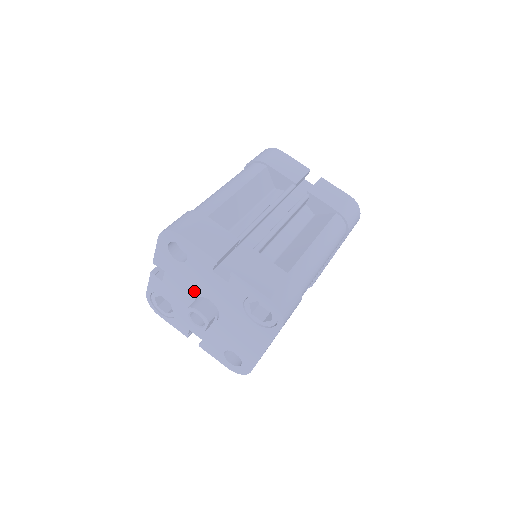
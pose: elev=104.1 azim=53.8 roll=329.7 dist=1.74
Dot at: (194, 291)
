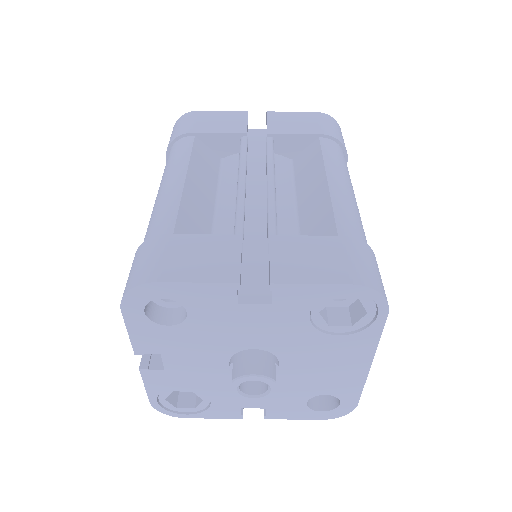
Dot at: (222, 352)
